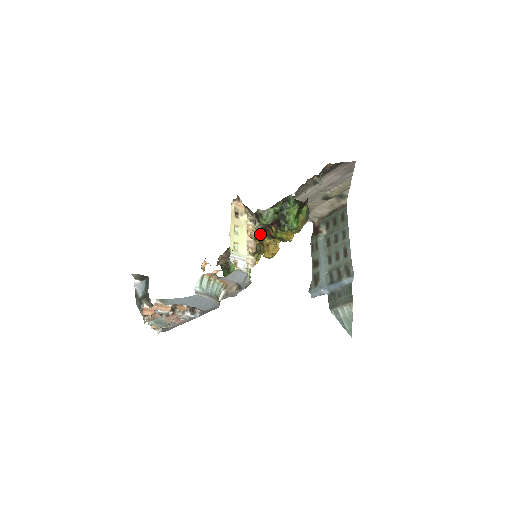
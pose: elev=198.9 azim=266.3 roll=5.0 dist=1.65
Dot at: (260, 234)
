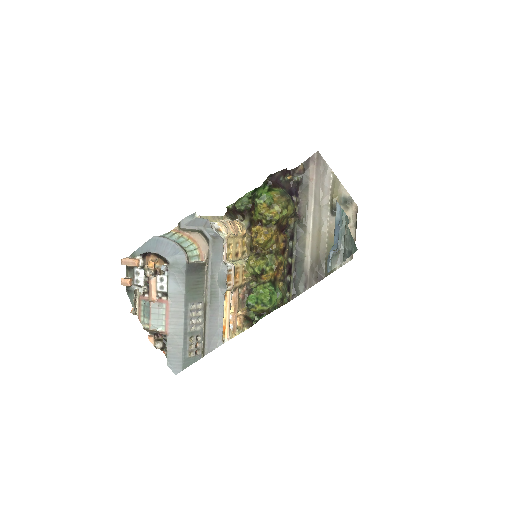
Dot at: (250, 230)
